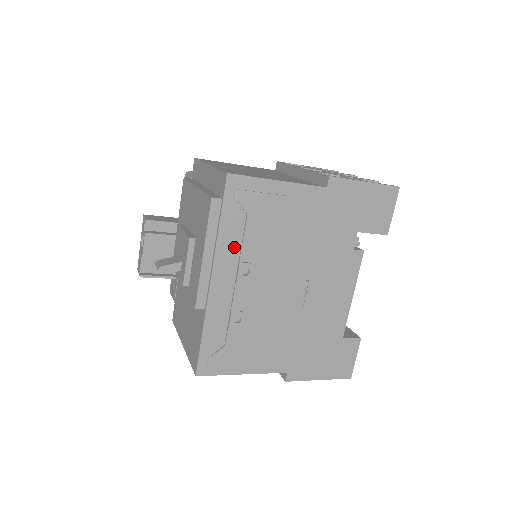
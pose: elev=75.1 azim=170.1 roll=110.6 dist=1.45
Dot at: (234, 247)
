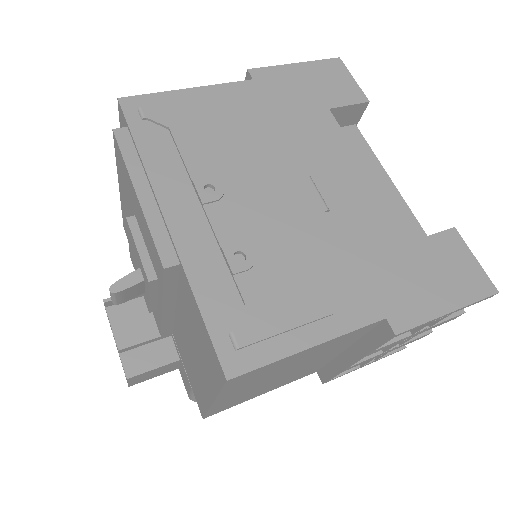
Dot at: (174, 169)
